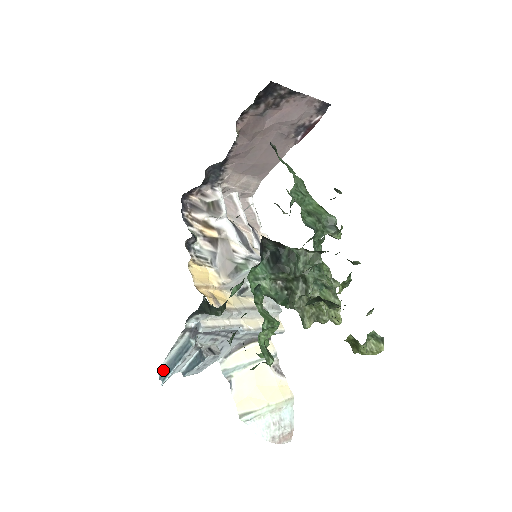
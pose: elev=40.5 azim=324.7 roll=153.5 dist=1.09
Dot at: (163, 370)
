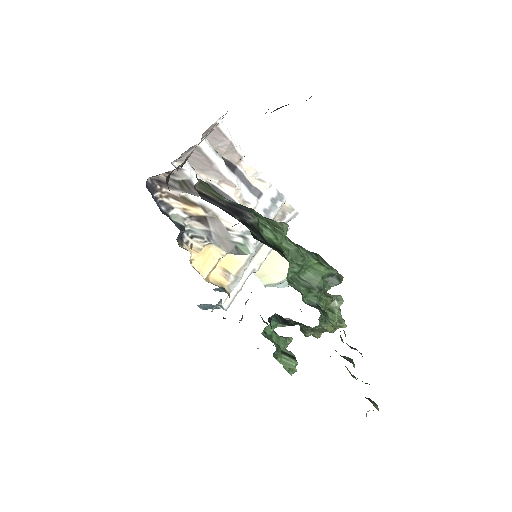
Dot at: (200, 305)
